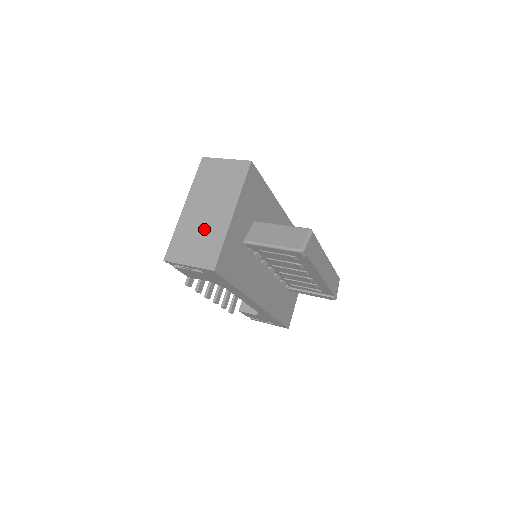
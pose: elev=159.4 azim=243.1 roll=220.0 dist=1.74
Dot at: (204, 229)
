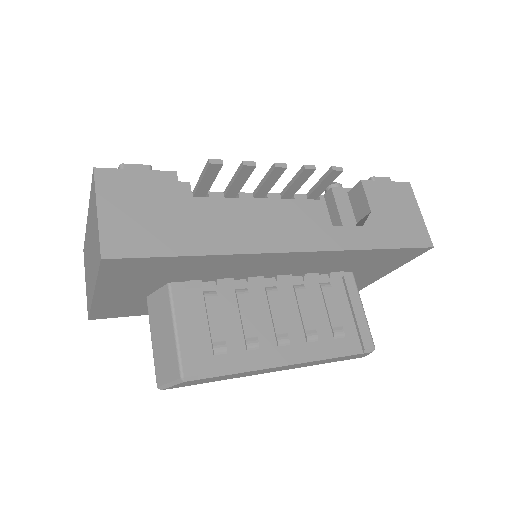
Dot at: (88, 270)
